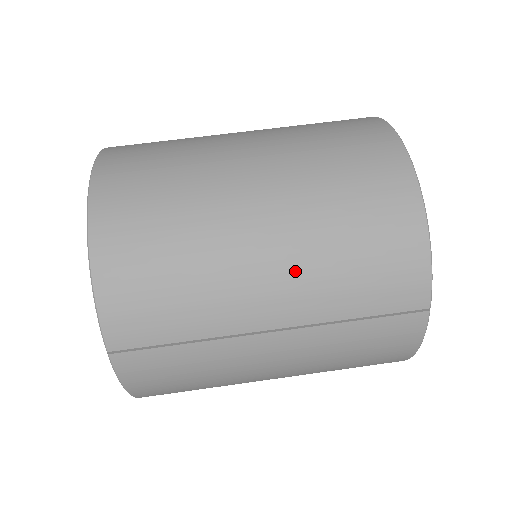
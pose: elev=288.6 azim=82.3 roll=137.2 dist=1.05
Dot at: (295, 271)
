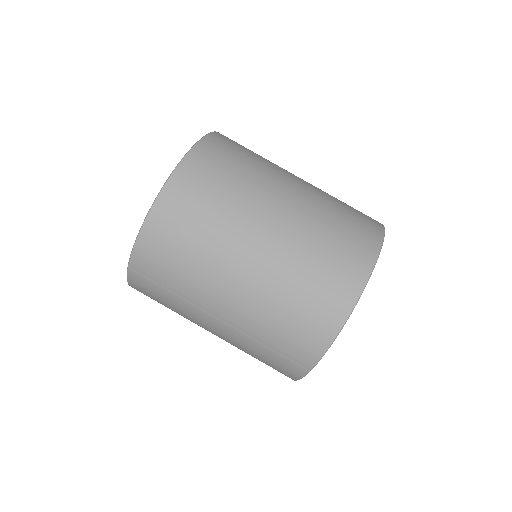
Dot at: (249, 303)
